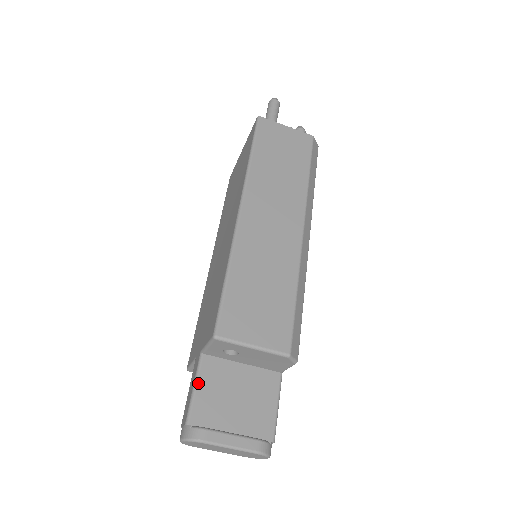
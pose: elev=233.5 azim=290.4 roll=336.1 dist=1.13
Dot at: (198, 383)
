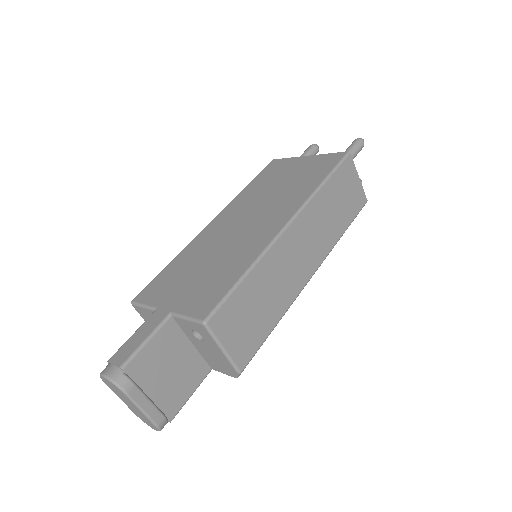
Dot at: (152, 339)
